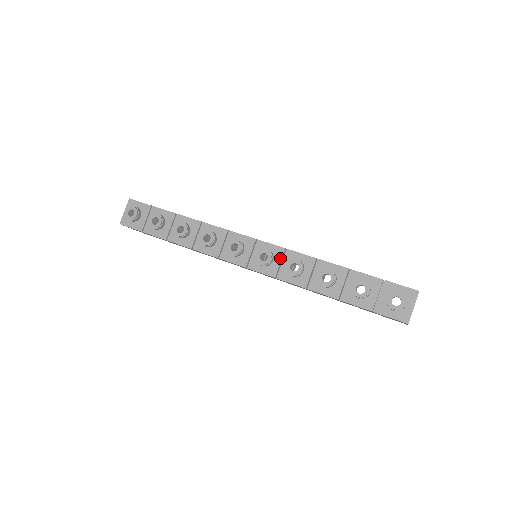
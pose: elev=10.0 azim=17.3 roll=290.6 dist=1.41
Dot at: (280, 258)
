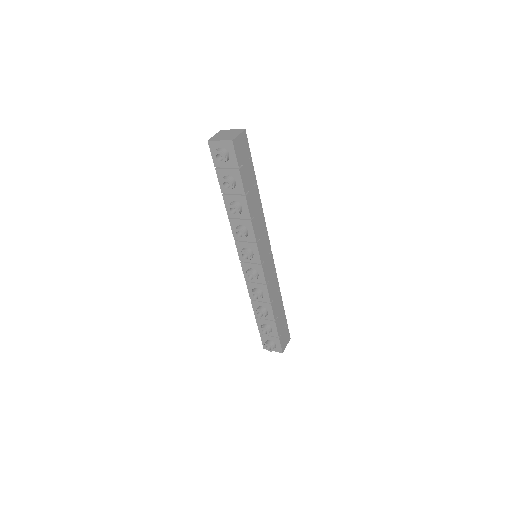
Dot at: (258, 282)
